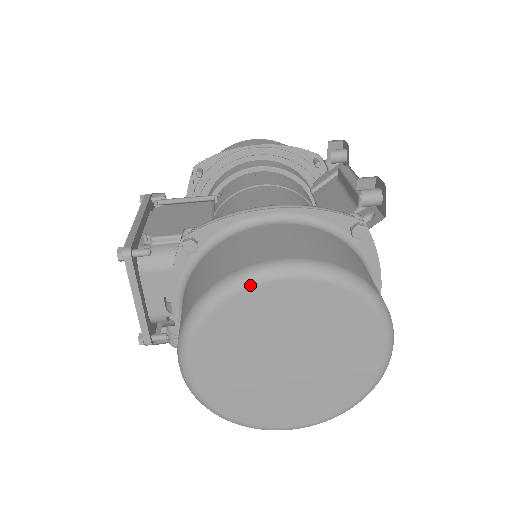
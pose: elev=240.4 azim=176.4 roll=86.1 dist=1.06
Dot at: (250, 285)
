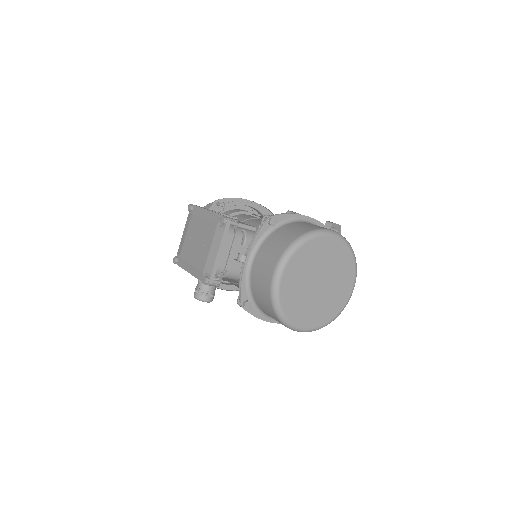
Dot at: (322, 236)
